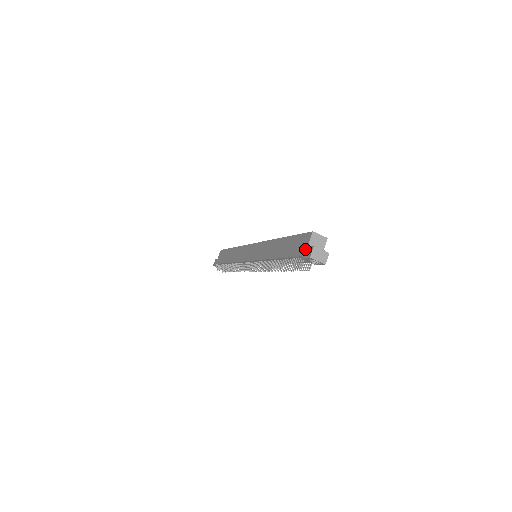
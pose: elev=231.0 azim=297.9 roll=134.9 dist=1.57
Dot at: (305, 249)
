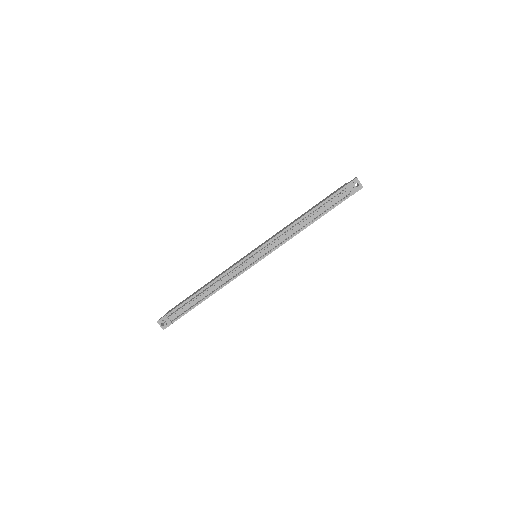
Dot at: (346, 184)
